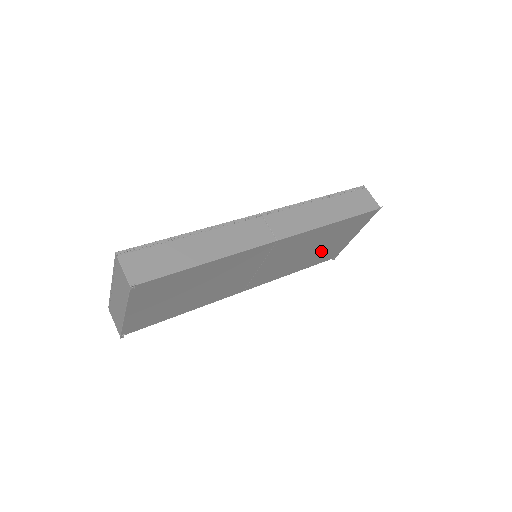
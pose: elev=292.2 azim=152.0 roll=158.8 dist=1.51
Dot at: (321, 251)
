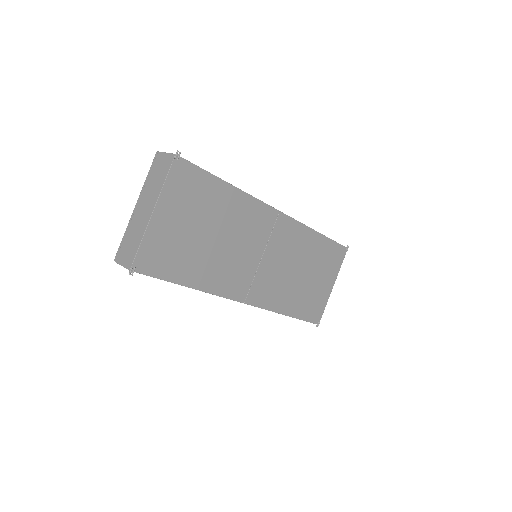
Dot at: (308, 289)
